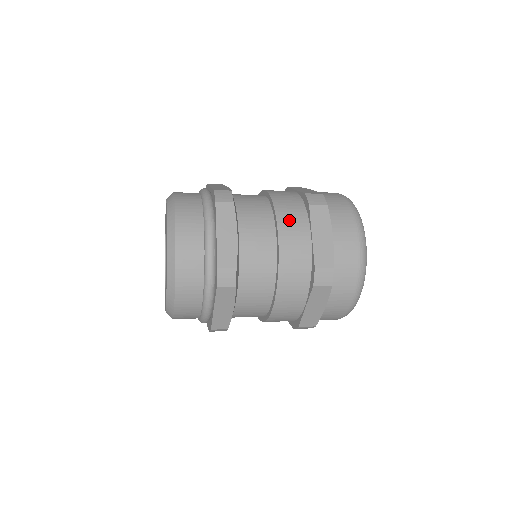
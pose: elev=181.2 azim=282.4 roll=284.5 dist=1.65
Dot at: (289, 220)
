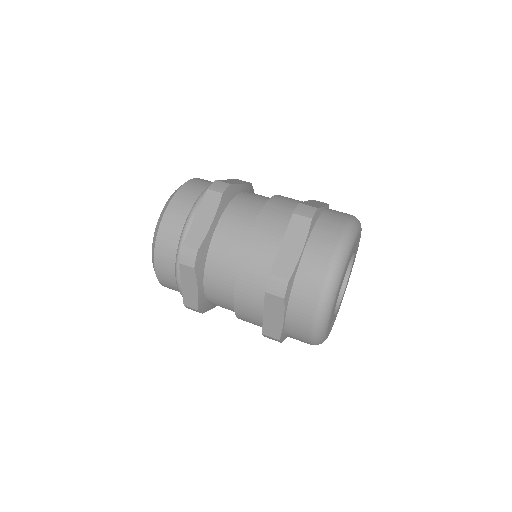
Dot at: (268, 223)
